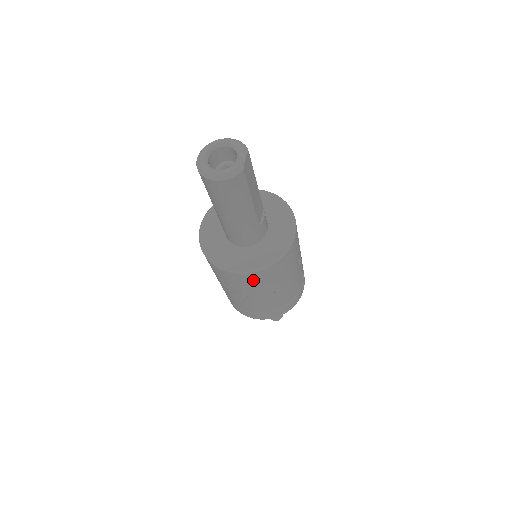
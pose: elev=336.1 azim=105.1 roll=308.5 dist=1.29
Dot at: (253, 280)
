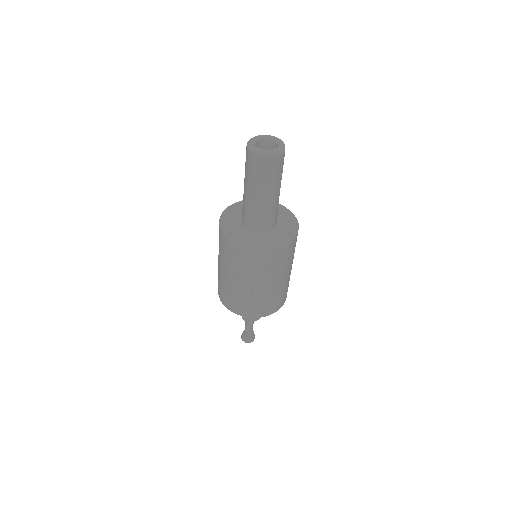
Dot at: (272, 259)
